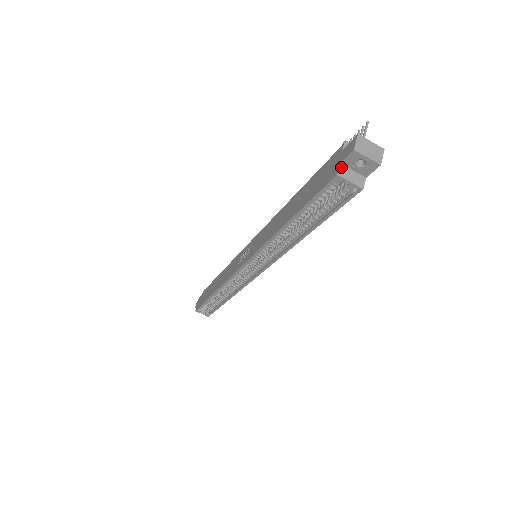
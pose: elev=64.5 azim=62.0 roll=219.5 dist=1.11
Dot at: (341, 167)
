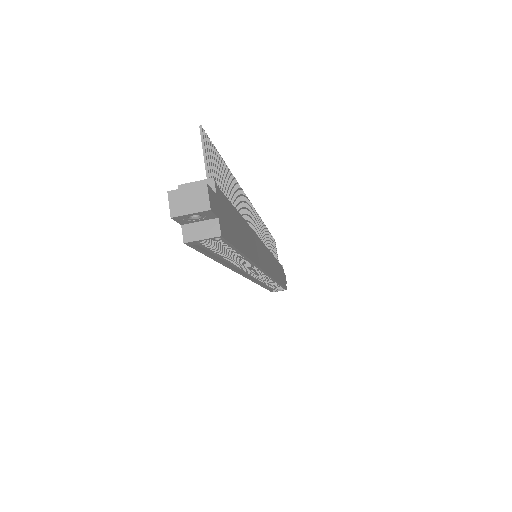
Dot at: (184, 229)
